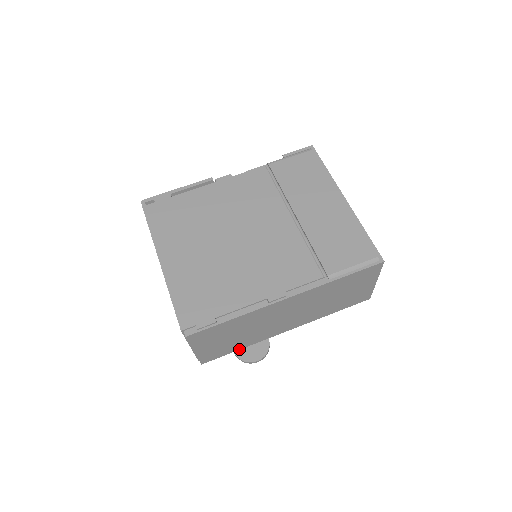
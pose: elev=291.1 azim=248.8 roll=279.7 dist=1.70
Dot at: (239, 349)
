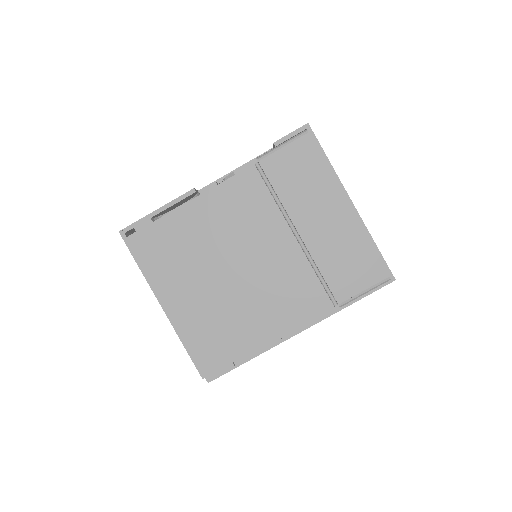
Dot at: occluded
